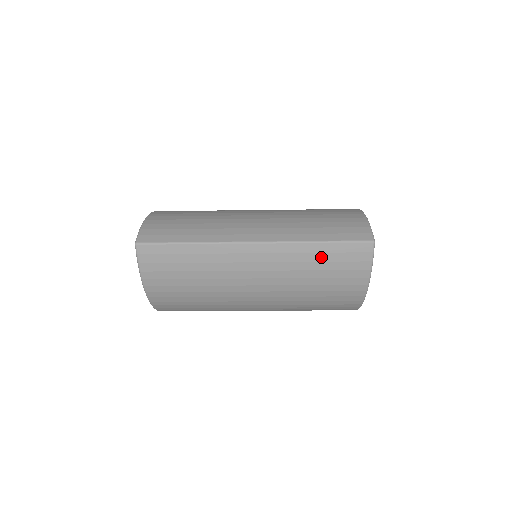
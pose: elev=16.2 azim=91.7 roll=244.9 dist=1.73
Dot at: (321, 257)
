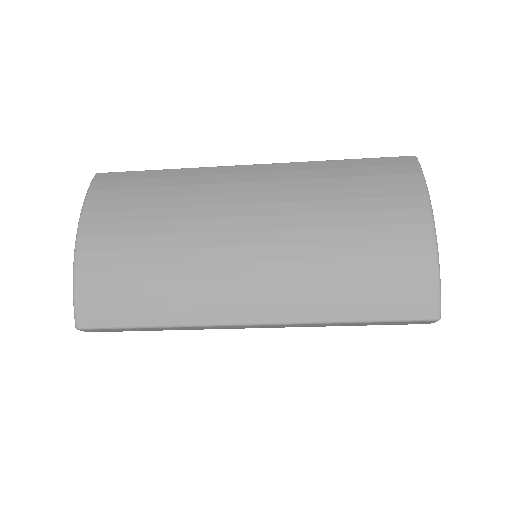
Dot at: (345, 172)
